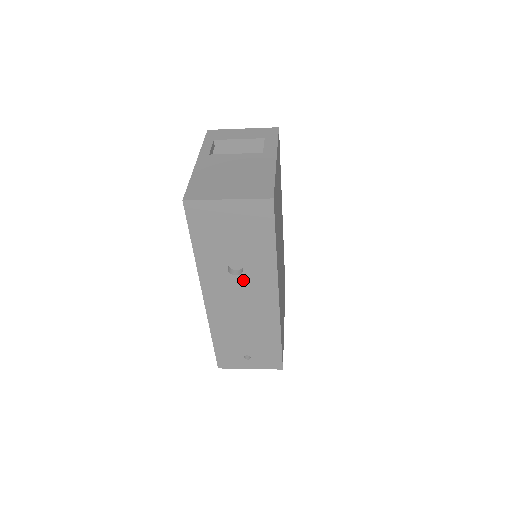
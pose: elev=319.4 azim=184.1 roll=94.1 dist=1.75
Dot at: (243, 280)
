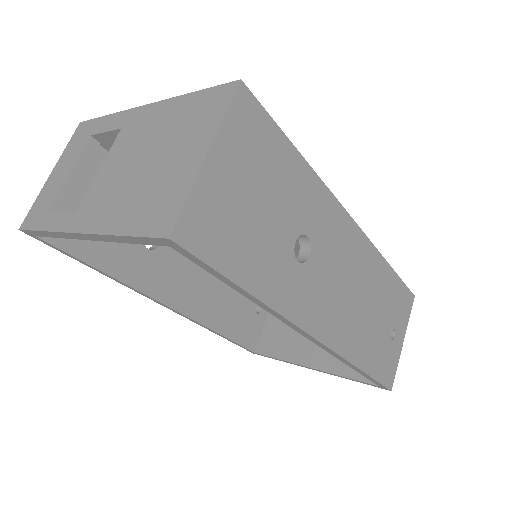
Dot at: (318, 251)
